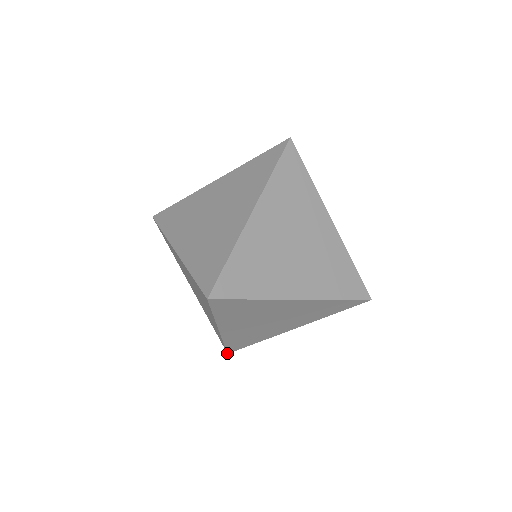
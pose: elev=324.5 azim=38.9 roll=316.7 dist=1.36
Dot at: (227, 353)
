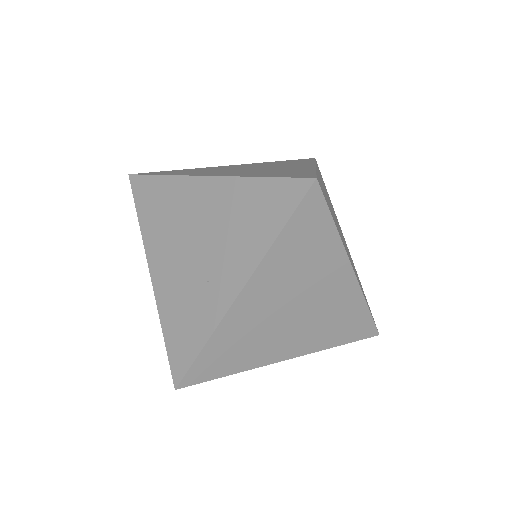
Dot at: occluded
